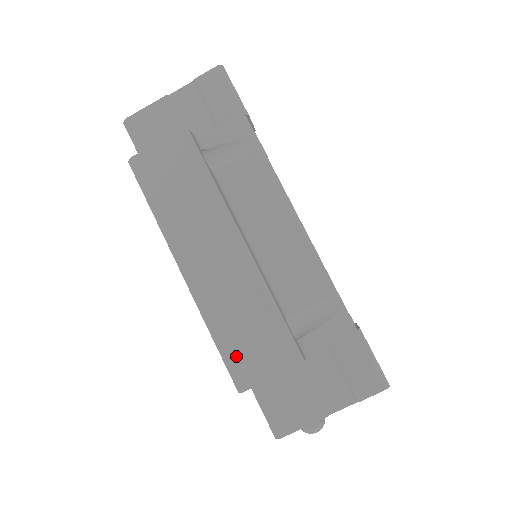
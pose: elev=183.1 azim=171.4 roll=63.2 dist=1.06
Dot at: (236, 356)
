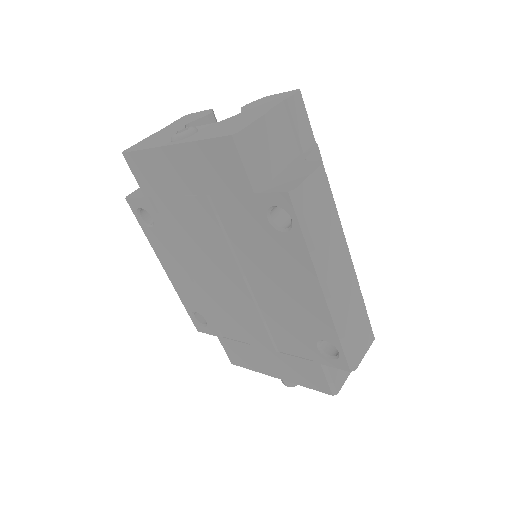
Dot at: (353, 346)
